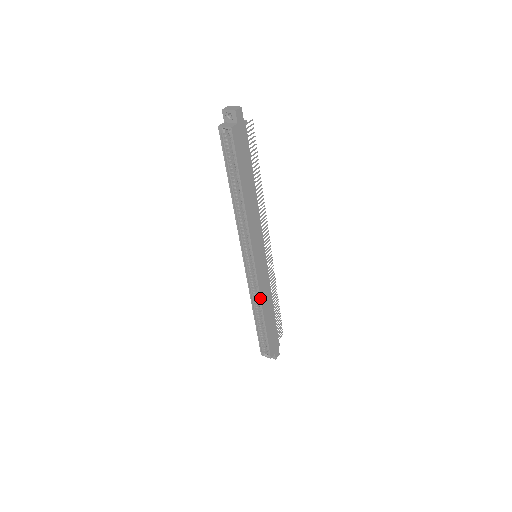
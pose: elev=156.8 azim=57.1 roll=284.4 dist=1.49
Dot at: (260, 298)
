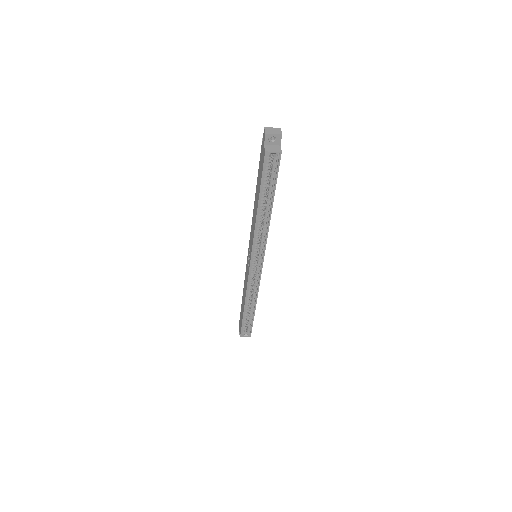
Dot at: (258, 291)
